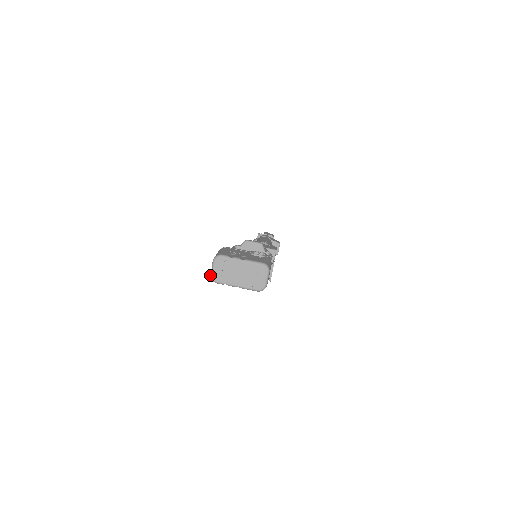
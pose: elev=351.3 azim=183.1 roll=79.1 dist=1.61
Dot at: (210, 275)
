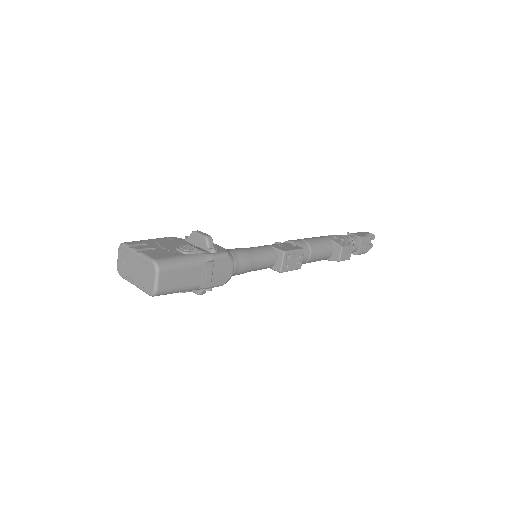
Dot at: (117, 266)
